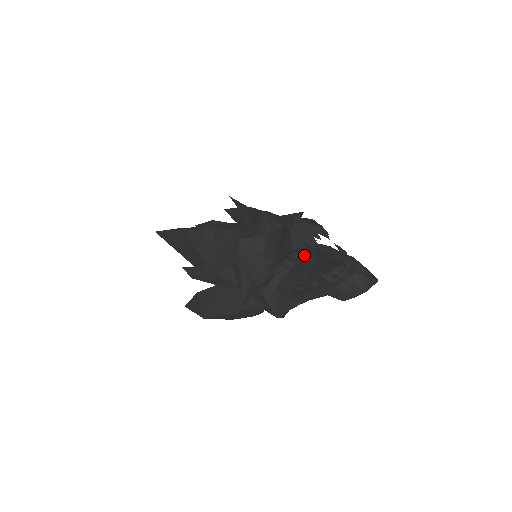
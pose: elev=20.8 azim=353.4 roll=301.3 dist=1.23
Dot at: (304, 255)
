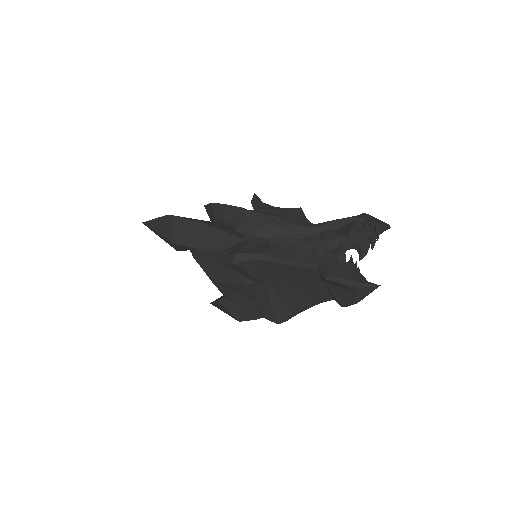
Dot at: (353, 225)
